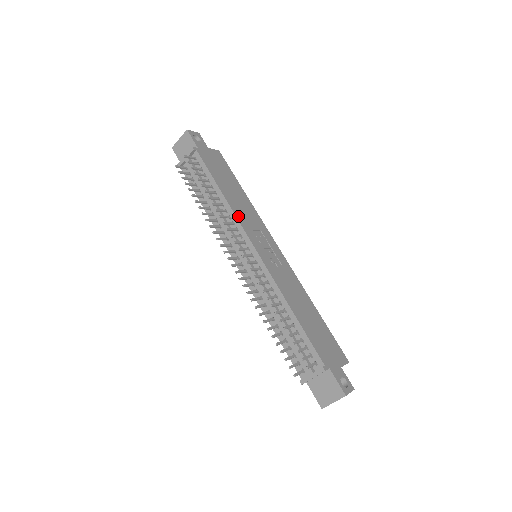
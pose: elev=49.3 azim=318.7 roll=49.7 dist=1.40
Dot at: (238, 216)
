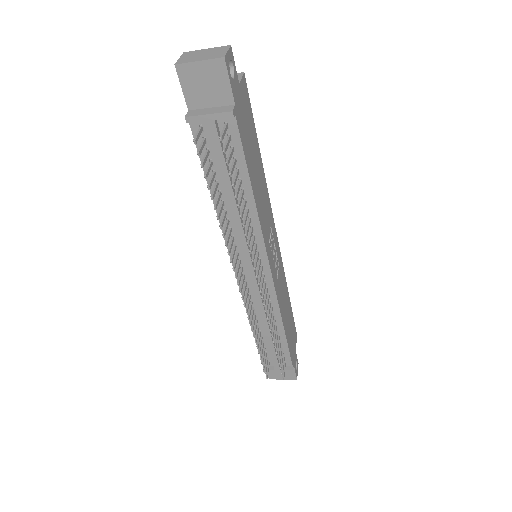
Dot at: (263, 228)
